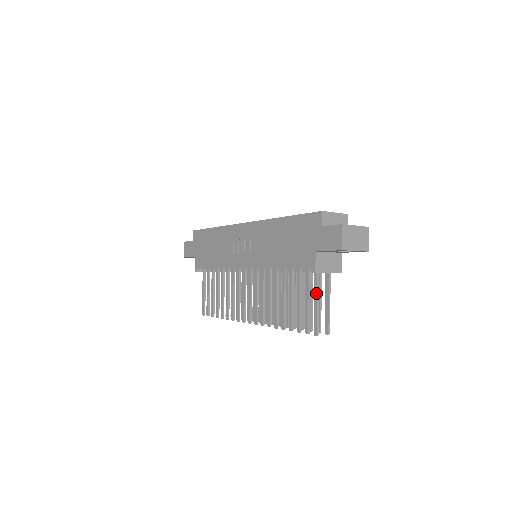
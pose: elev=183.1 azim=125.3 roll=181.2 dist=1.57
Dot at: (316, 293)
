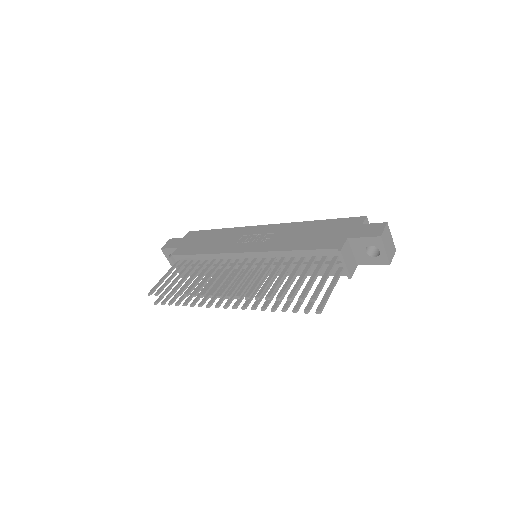
Dot at: (329, 271)
